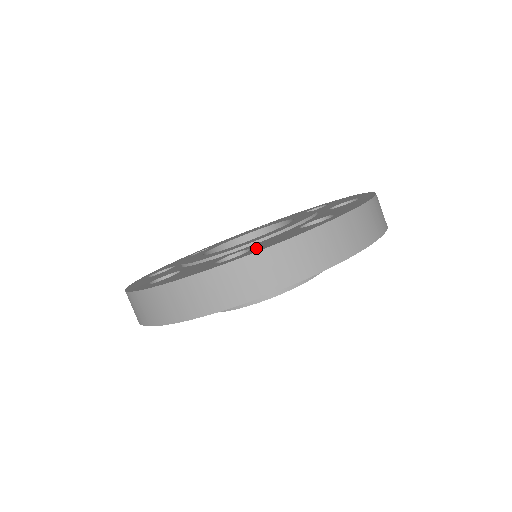
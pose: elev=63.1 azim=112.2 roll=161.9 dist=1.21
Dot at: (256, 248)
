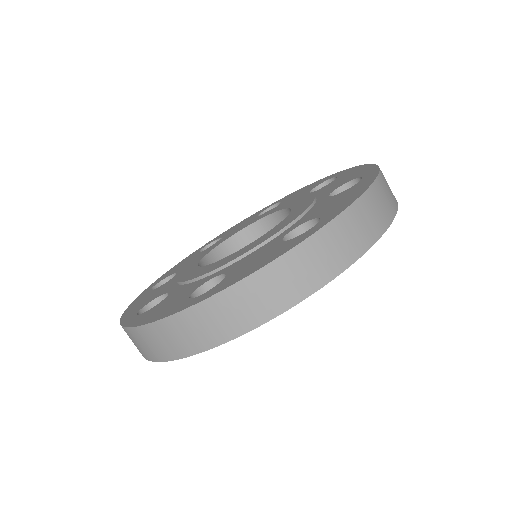
Dot at: (228, 278)
